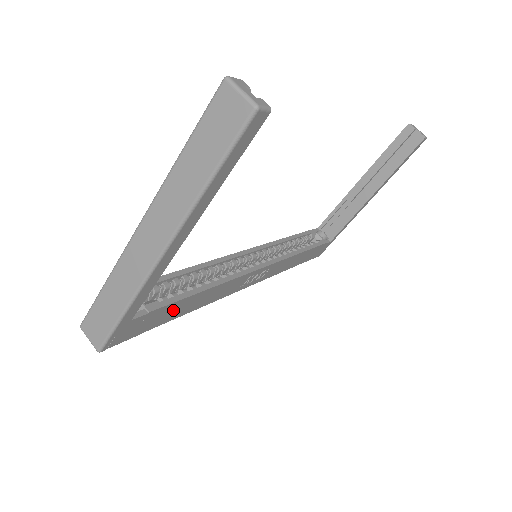
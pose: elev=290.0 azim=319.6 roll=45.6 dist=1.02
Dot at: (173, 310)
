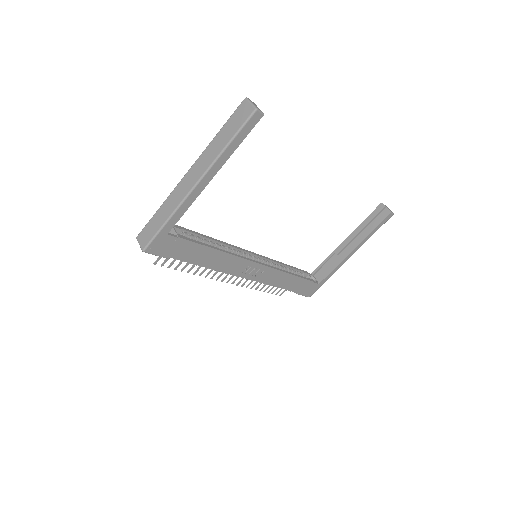
Dot at: (192, 251)
